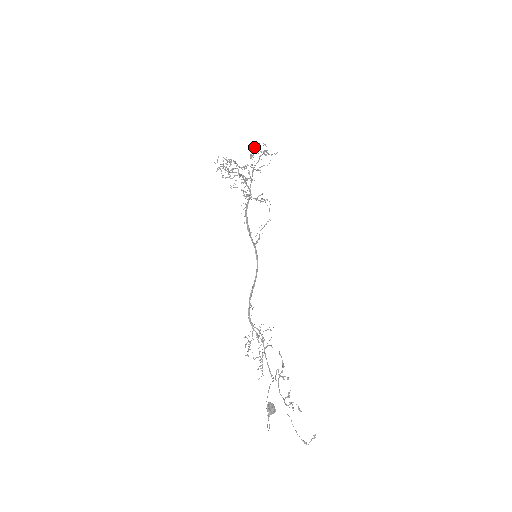
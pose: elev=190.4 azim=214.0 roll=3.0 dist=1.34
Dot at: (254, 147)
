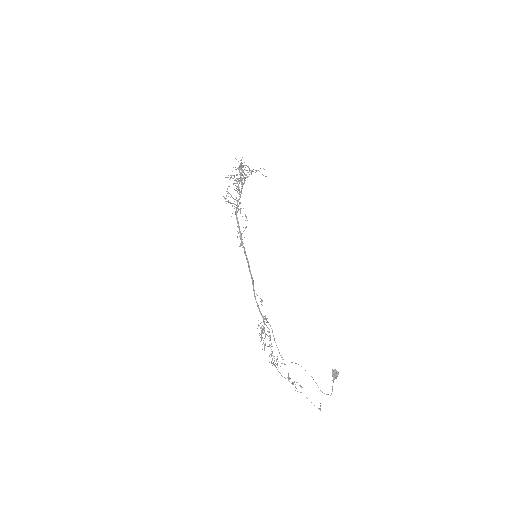
Dot at: (241, 160)
